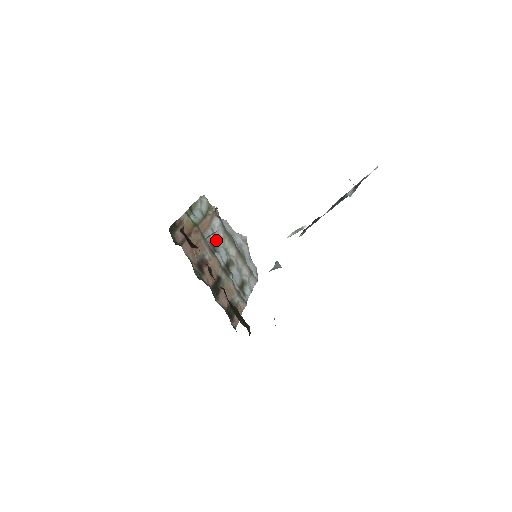
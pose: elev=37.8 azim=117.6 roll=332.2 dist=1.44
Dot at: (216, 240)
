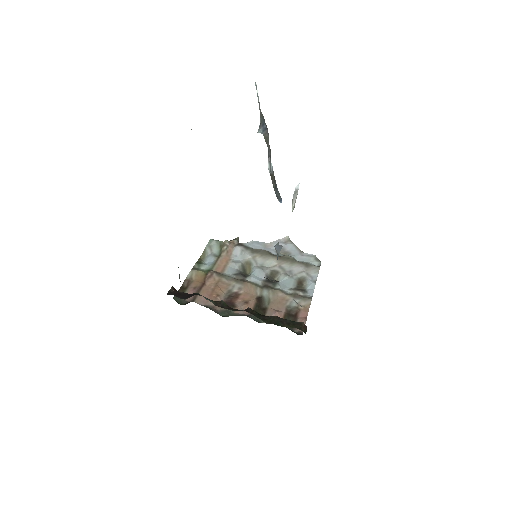
Dot at: (245, 266)
